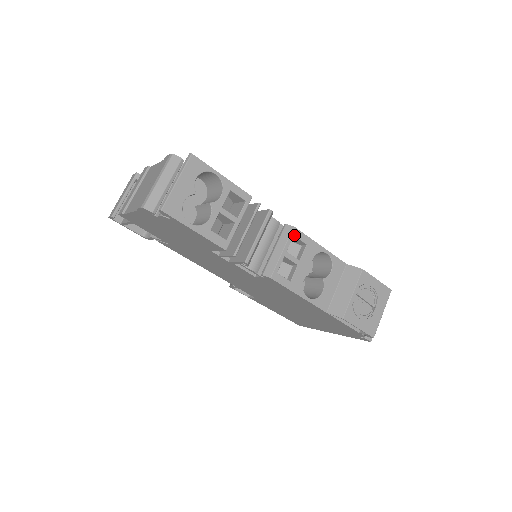
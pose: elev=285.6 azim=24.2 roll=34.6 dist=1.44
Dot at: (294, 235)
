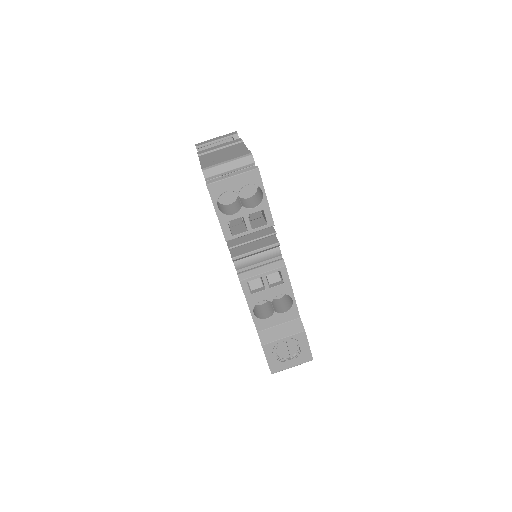
Dot at: (281, 271)
